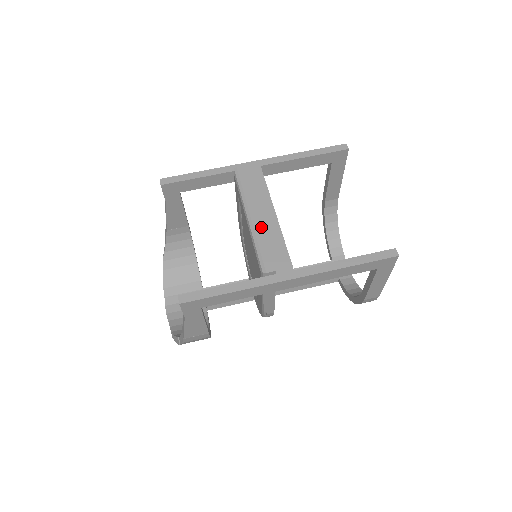
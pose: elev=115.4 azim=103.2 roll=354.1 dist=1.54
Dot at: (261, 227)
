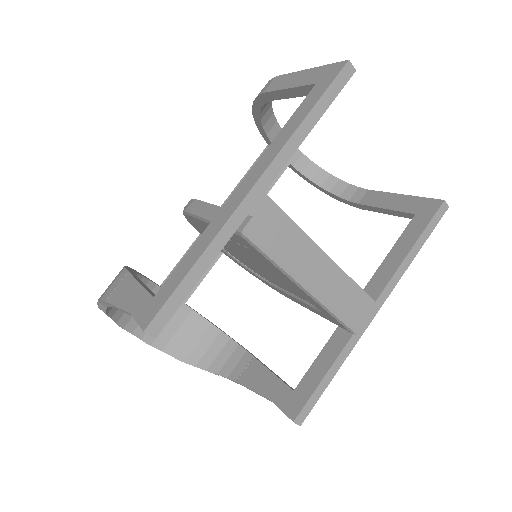
Dot at: (329, 291)
